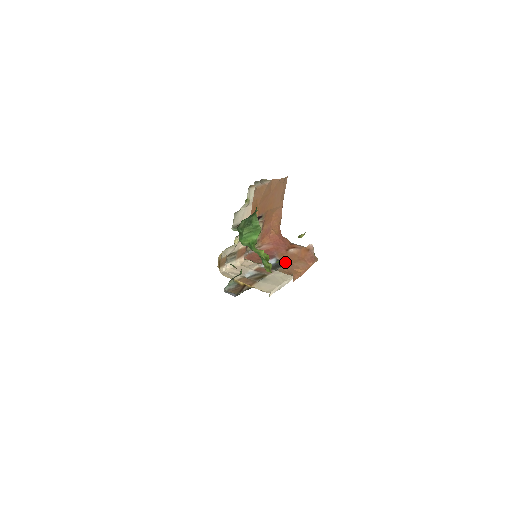
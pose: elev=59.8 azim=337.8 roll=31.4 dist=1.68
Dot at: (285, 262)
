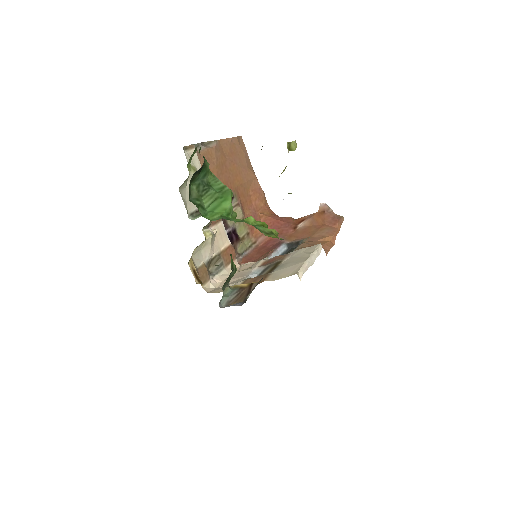
Dot at: (300, 240)
